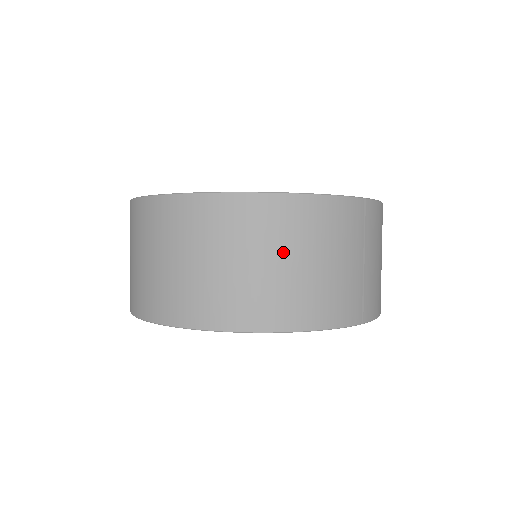
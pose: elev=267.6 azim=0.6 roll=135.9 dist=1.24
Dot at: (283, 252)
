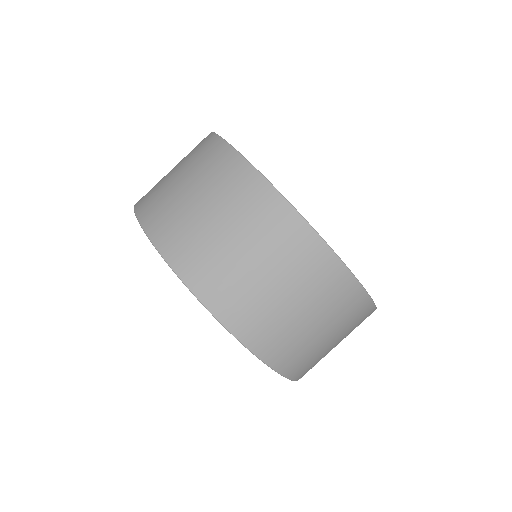
Dot at: (319, 316)
